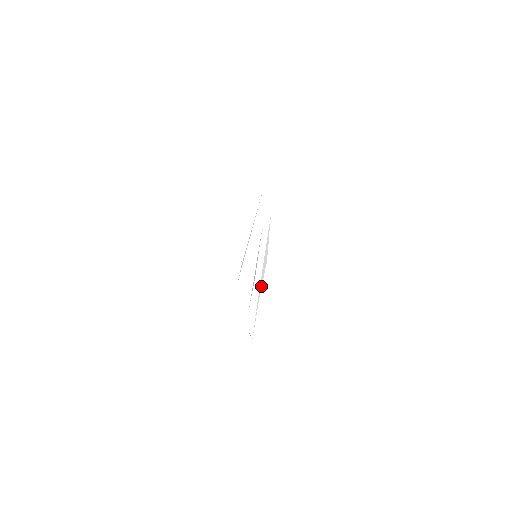
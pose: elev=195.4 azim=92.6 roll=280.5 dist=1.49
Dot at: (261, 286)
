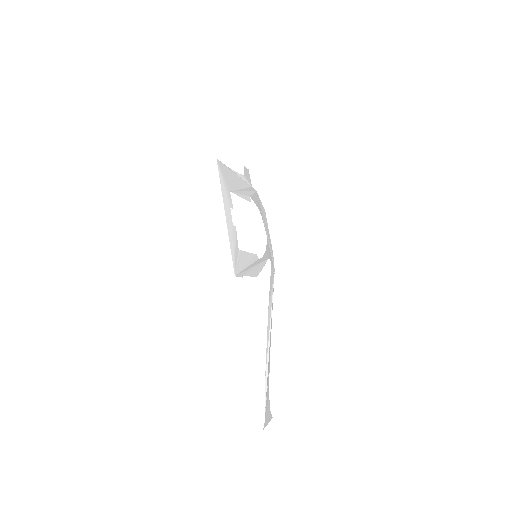
Dot at: (241, 194)
